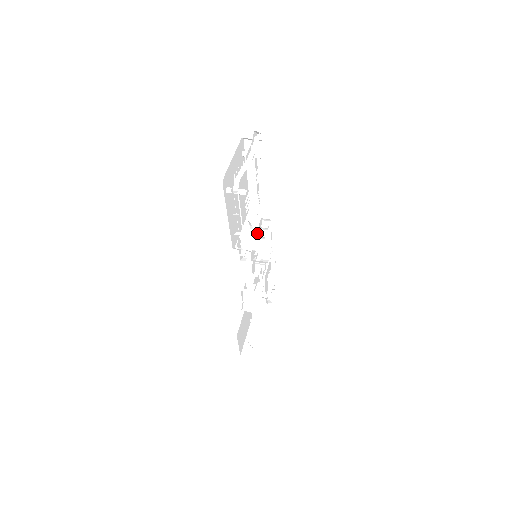
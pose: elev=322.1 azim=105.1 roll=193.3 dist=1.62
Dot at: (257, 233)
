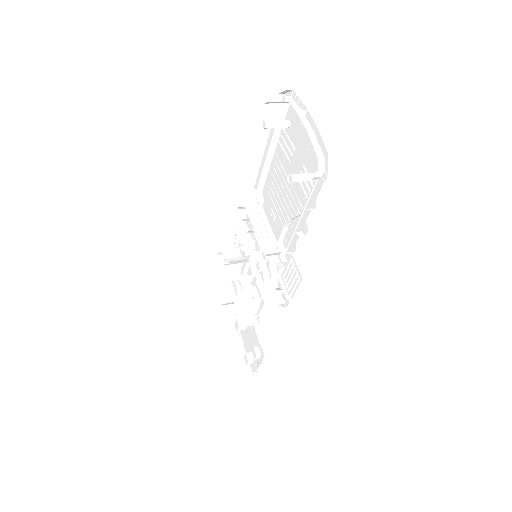
Dot at: occluded
